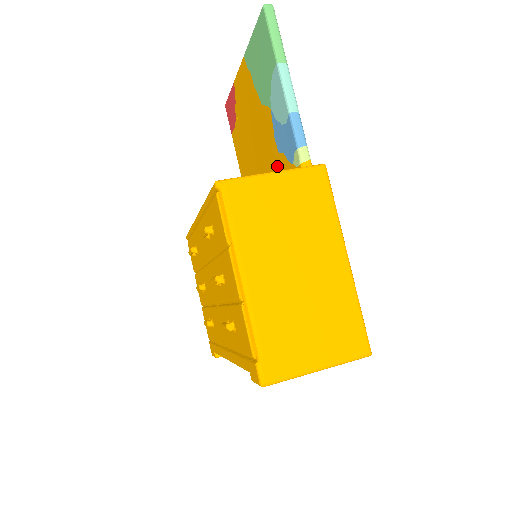
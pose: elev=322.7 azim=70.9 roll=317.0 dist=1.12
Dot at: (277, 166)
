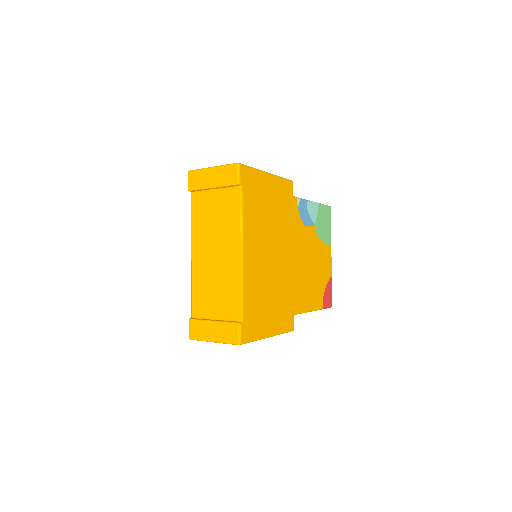
Dot at: occluded
